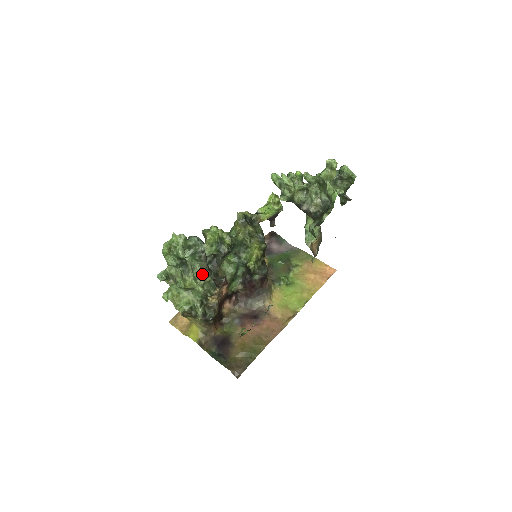
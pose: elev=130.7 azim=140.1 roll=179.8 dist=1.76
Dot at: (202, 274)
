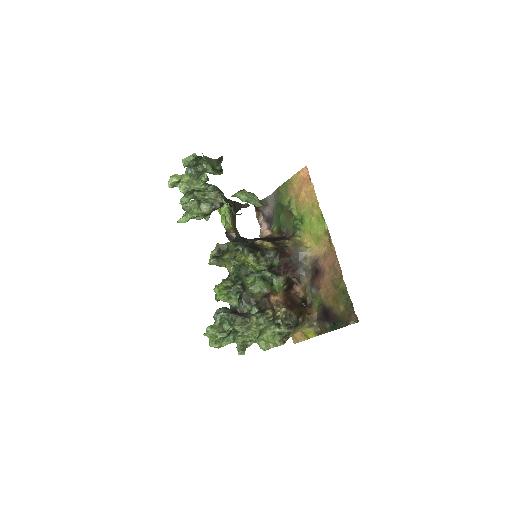
Dot at: (245, 327)
